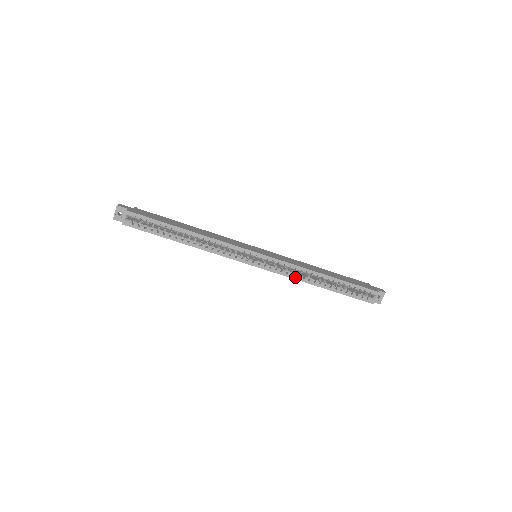
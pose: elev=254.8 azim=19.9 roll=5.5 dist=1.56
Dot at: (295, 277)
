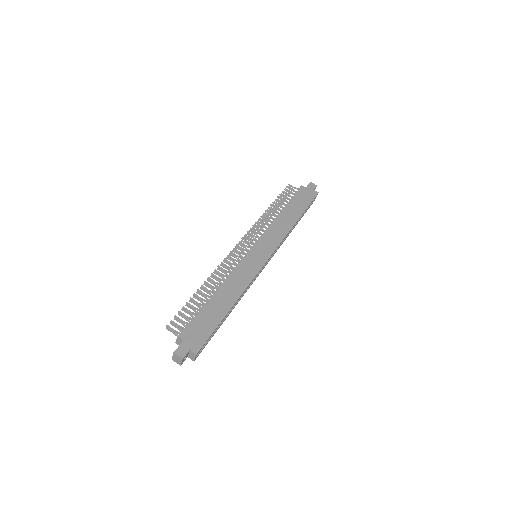
Dot at: occluded
